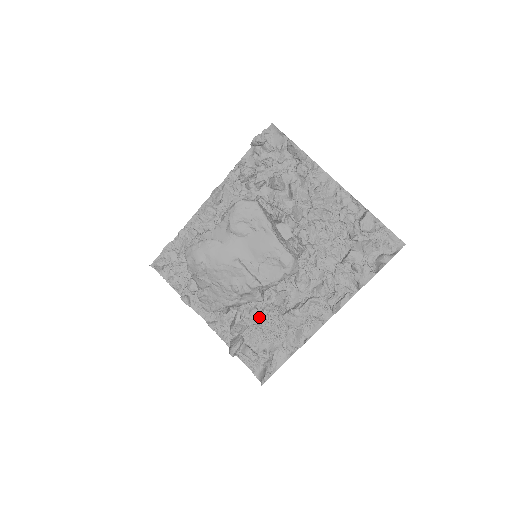
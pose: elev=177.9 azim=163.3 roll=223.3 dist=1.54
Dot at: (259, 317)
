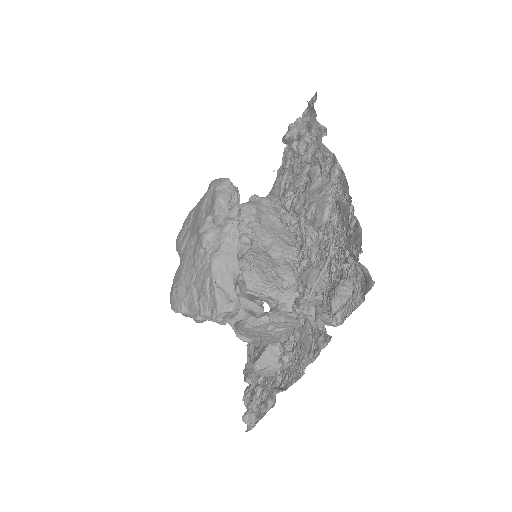
Dot at: (312, 271)
